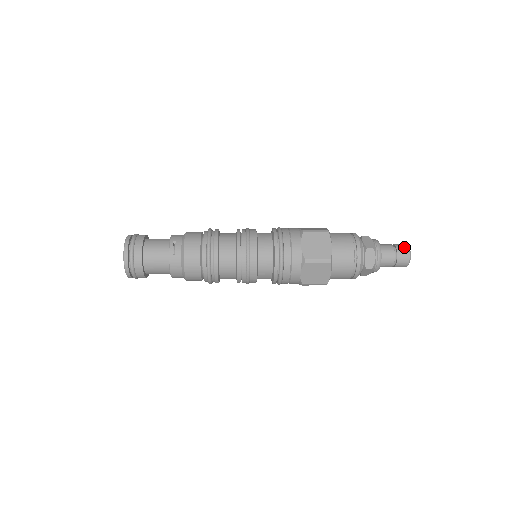
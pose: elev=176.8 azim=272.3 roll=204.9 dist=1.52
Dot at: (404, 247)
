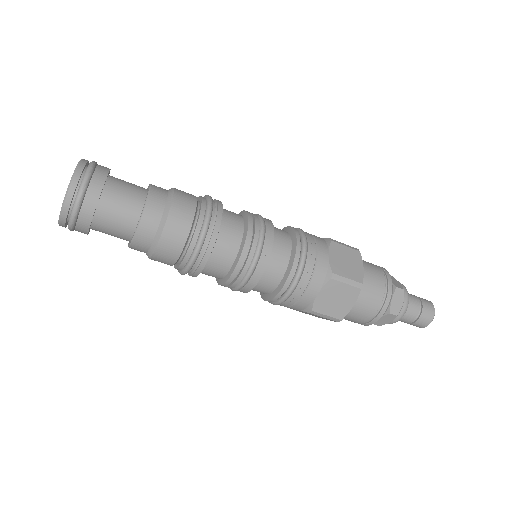
Dot at: occluded
